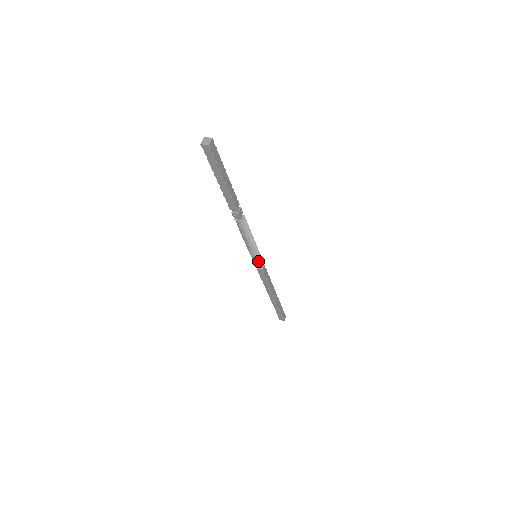
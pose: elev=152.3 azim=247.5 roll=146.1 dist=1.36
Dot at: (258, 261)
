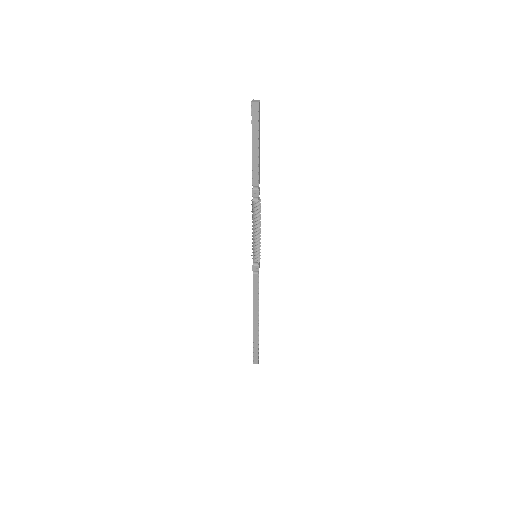
Dot at: (258, 261)
